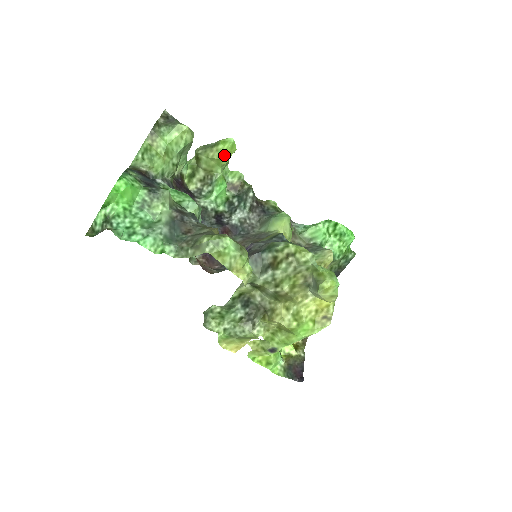
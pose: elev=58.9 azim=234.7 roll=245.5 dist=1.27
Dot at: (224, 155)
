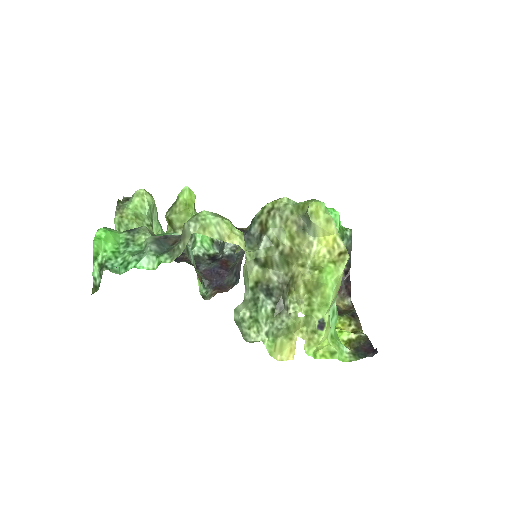
Dot at: (187, 203)
